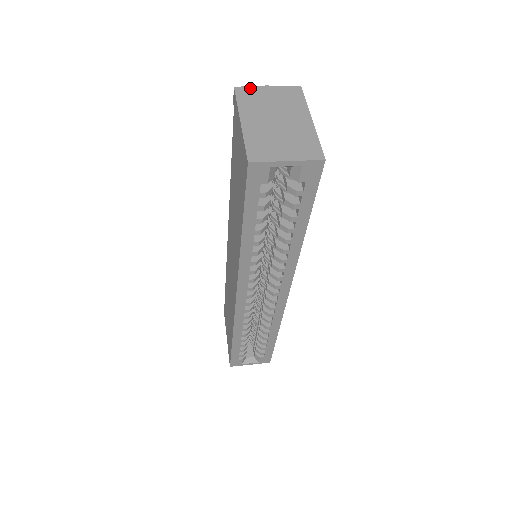
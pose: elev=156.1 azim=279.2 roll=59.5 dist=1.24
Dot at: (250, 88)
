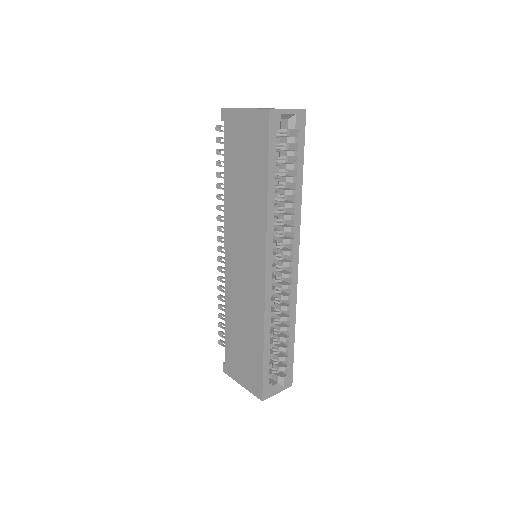
Dot at: occluded
